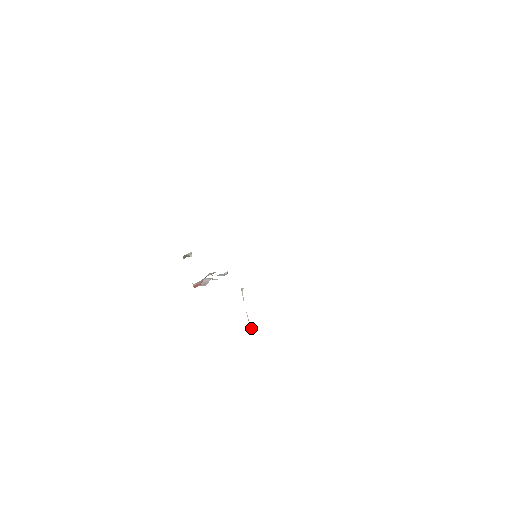
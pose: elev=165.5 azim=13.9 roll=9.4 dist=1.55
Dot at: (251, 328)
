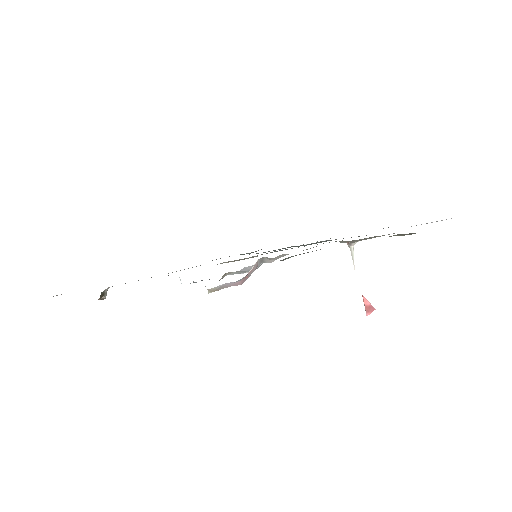
Dot at: (372, 307)
